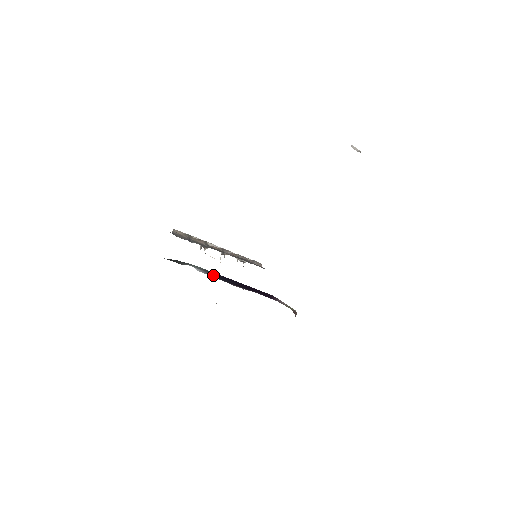
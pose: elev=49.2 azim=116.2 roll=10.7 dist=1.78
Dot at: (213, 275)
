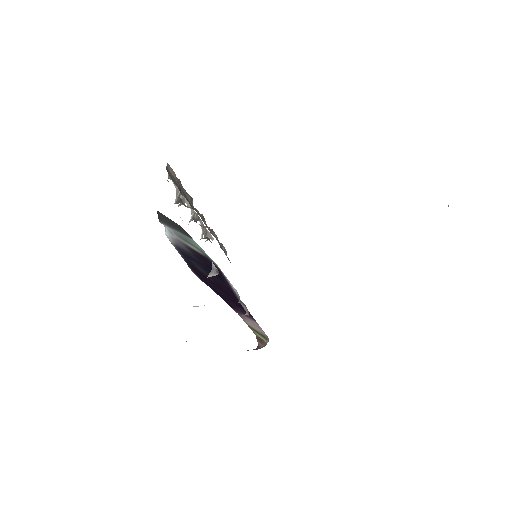
Dot at: (185, 251)
